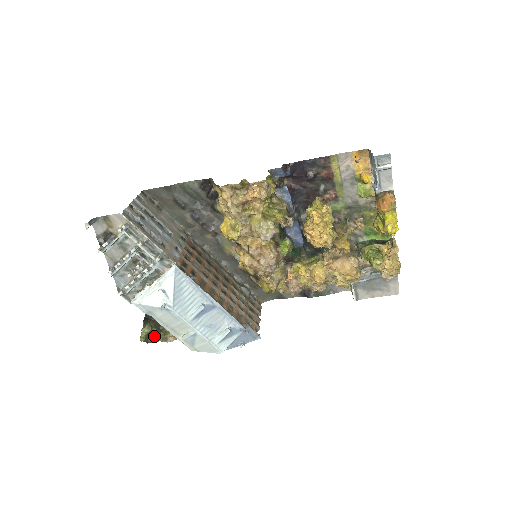
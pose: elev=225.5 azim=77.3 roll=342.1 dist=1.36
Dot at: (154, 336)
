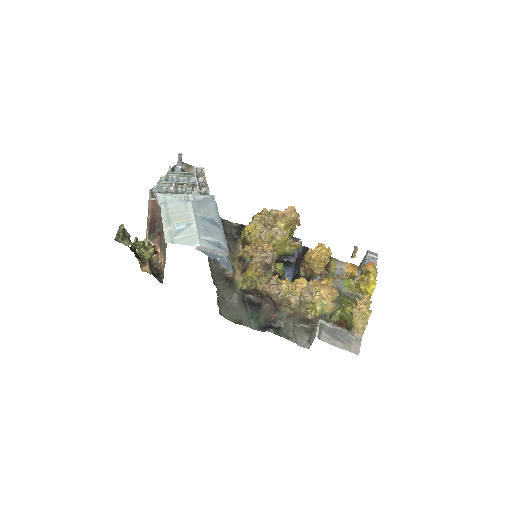
Dot at: (127, 239)
